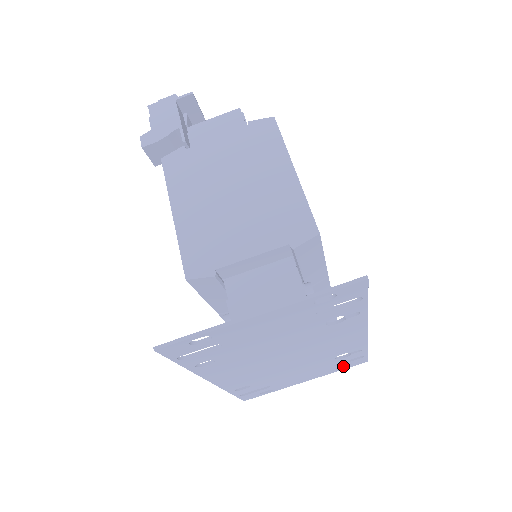
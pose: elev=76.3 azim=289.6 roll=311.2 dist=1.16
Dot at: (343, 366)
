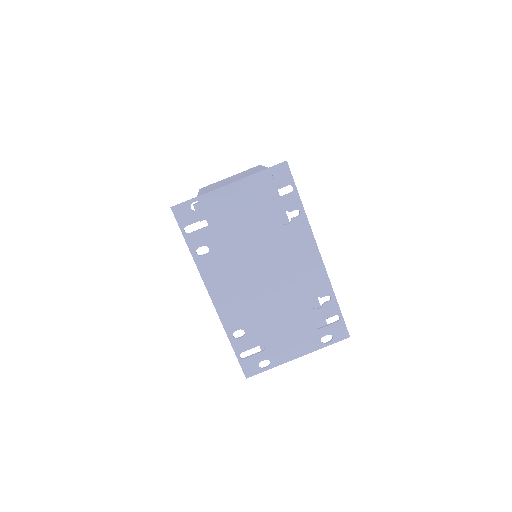
Dot at: occluded
